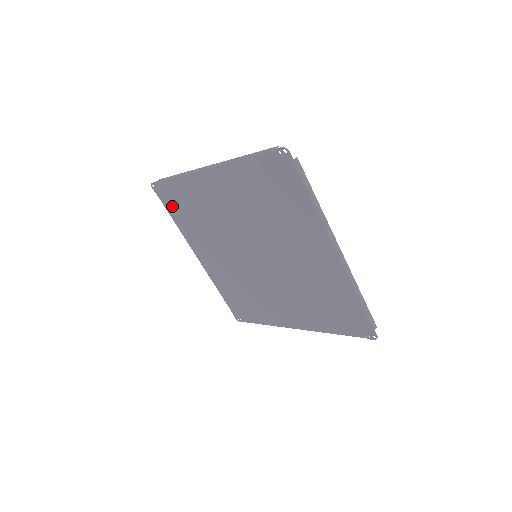
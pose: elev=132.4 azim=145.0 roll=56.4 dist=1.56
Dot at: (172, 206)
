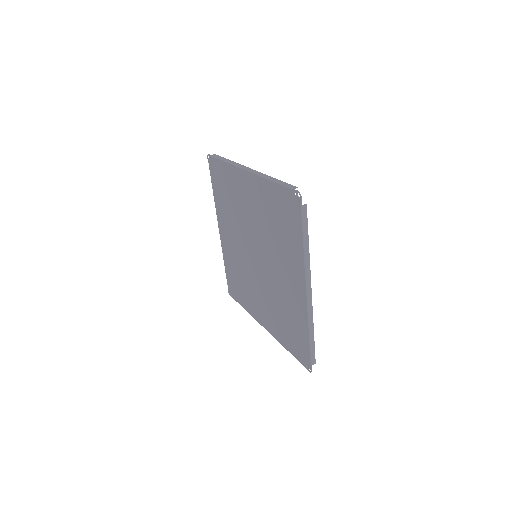
Dot at: (215, 180)
